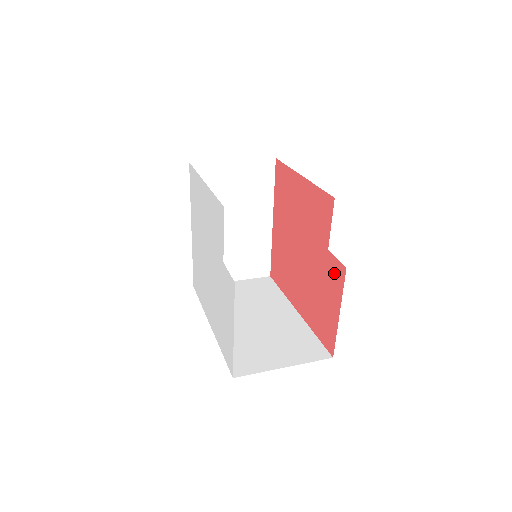
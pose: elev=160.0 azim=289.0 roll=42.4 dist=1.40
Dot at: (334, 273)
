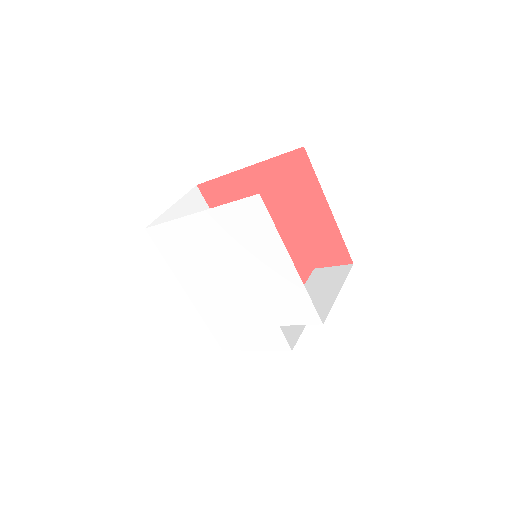
Dot at: occluded
